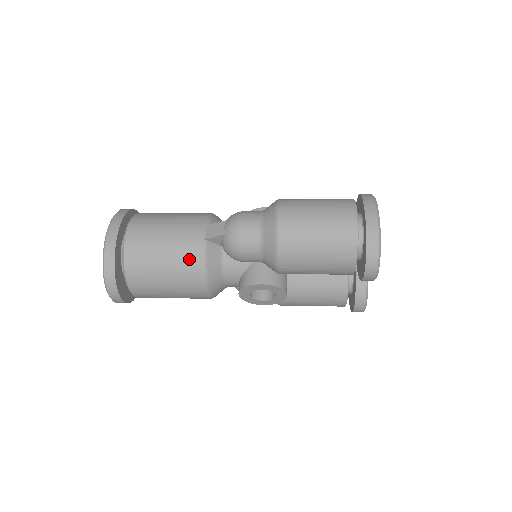
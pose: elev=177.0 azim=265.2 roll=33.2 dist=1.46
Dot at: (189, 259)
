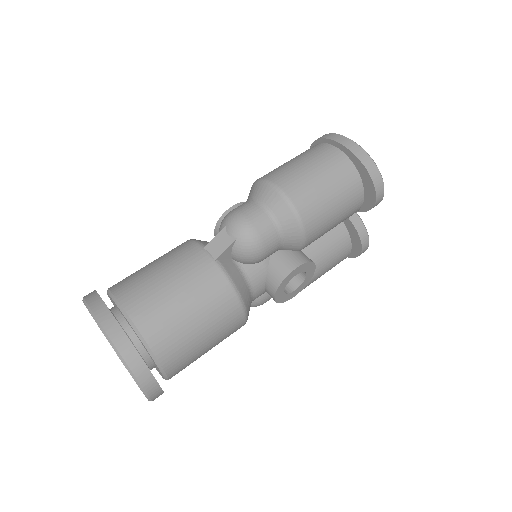
Dot at: (214, 289)
